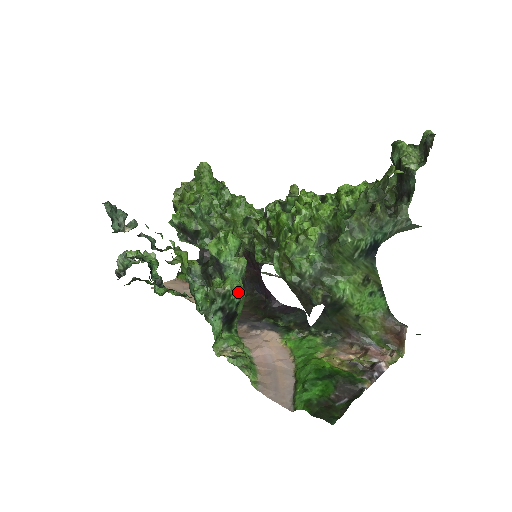
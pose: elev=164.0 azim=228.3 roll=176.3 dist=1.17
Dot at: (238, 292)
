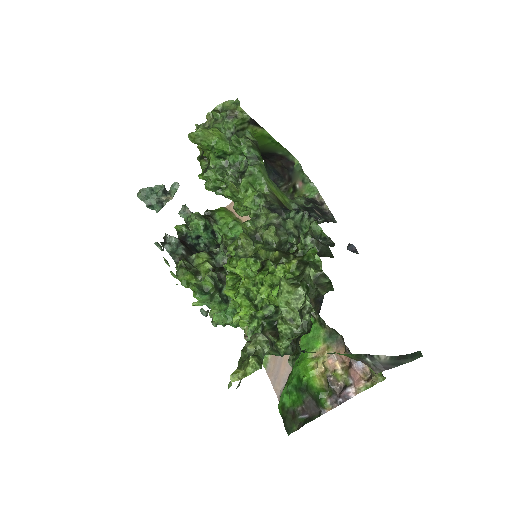
Dot at: (225, 323)
